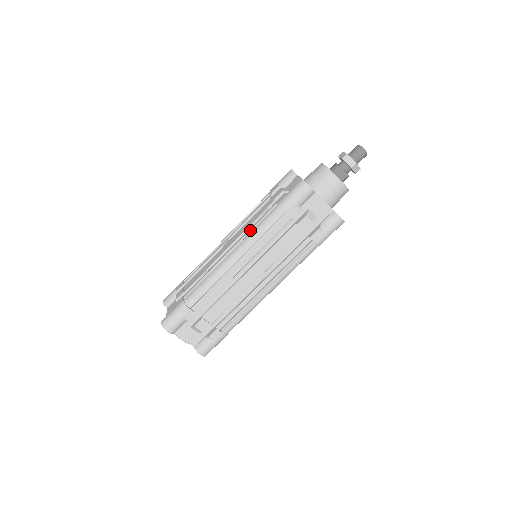
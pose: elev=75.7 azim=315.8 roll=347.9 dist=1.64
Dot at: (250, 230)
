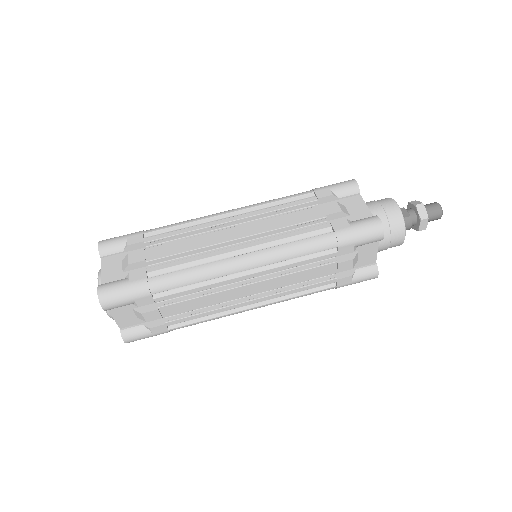
Dot at: occluded
